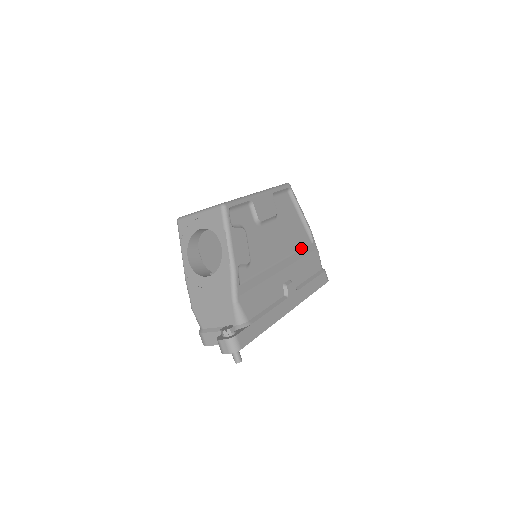
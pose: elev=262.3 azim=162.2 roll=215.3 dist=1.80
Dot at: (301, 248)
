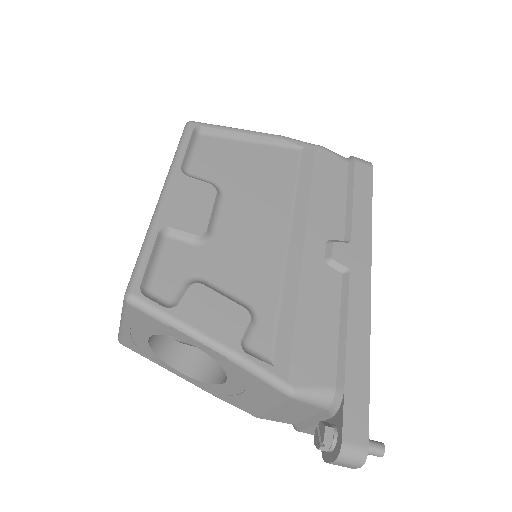
Dot at: (296, 178)
